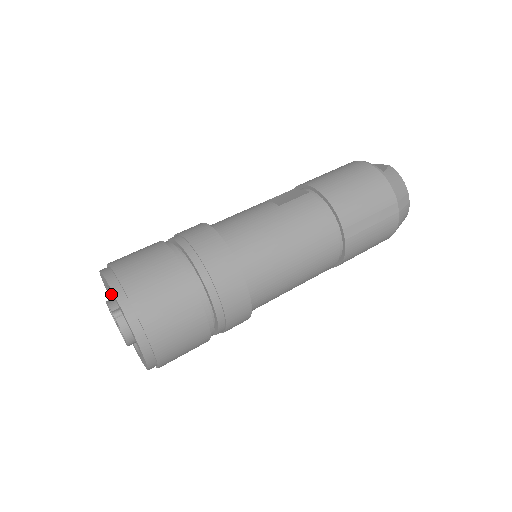
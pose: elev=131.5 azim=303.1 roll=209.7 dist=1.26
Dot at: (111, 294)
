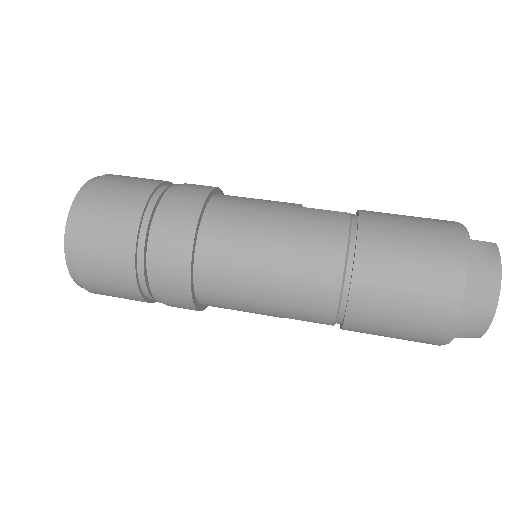
Dot at: occluded
